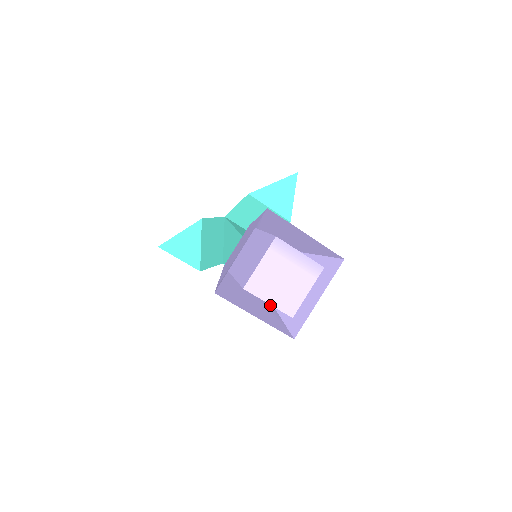
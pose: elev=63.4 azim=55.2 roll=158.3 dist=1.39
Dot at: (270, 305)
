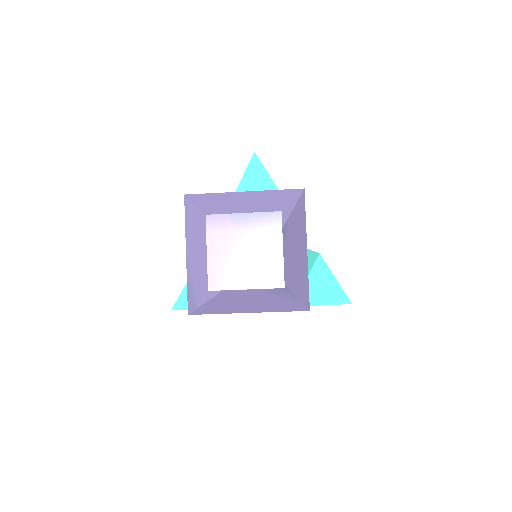
Dot at: (287, 294)
